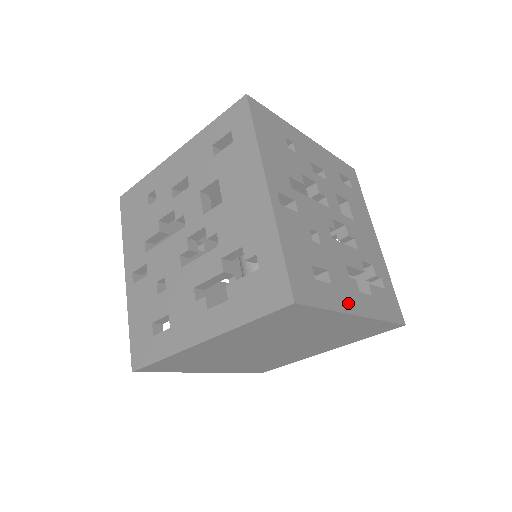
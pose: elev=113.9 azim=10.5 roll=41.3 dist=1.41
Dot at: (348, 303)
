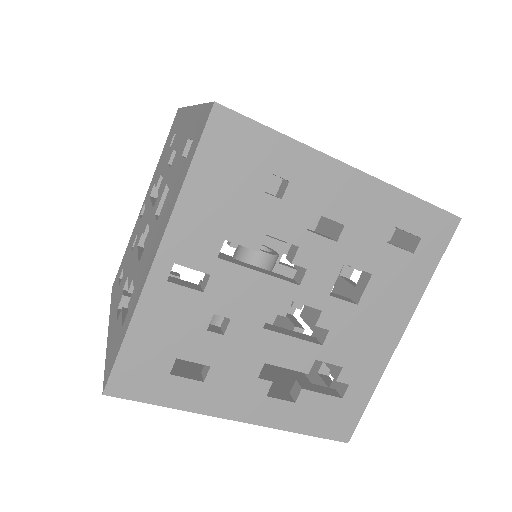
Dot at: occluded
